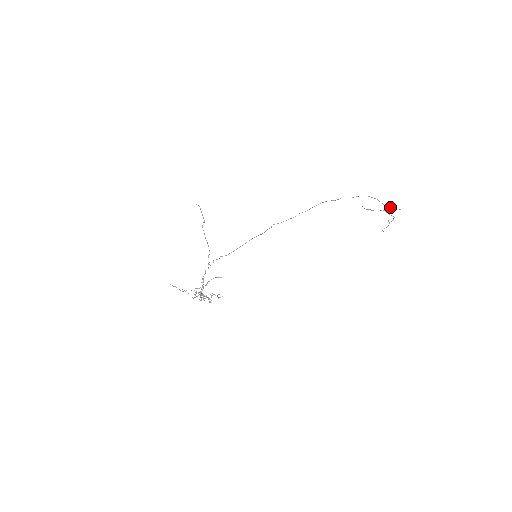
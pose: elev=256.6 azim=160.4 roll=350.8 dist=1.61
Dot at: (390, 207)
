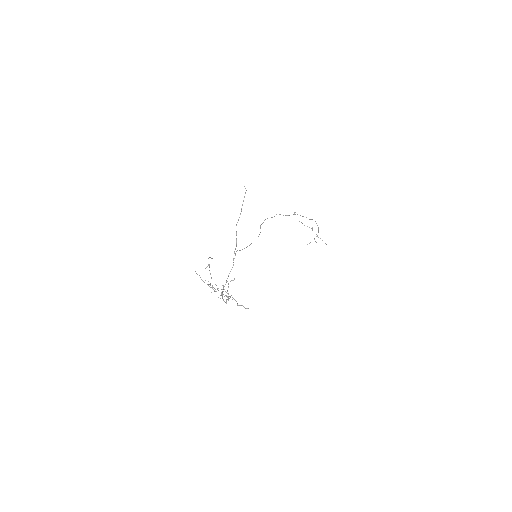
Dot at: occluded
